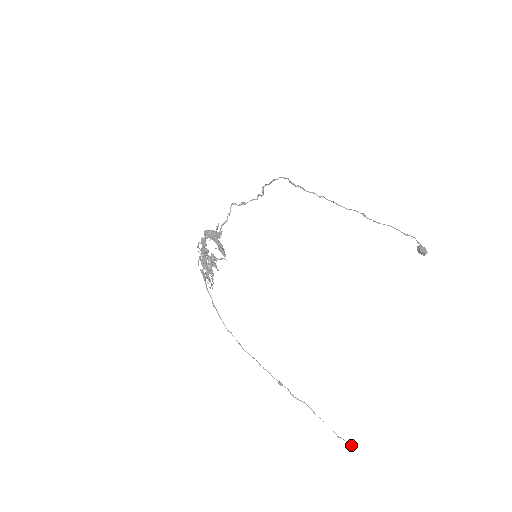
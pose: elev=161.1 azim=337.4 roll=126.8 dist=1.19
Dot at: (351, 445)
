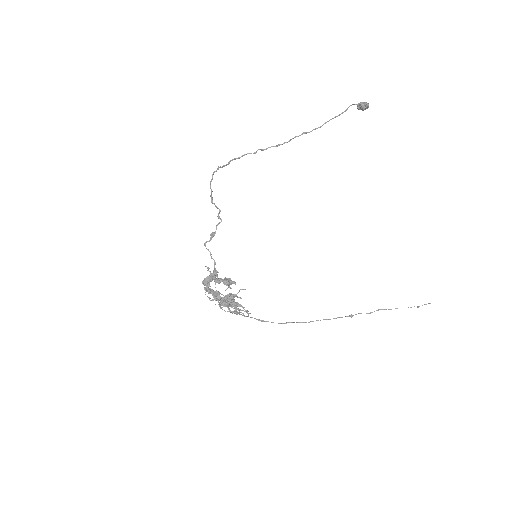
Dot at: occluded
